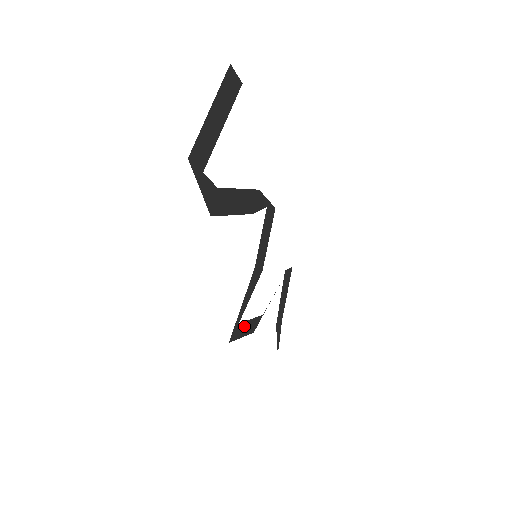
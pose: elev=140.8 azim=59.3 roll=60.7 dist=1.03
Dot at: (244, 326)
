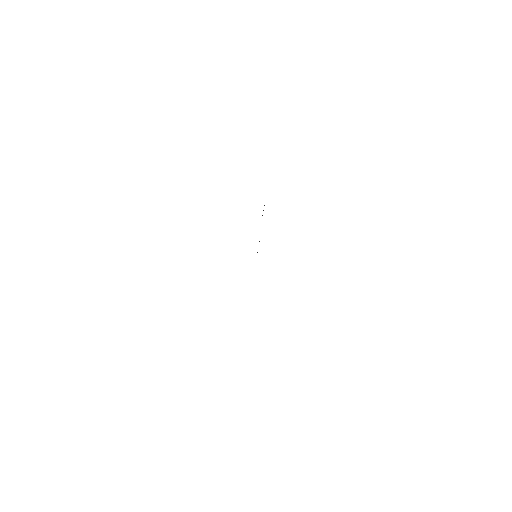
Dot at: occluded
